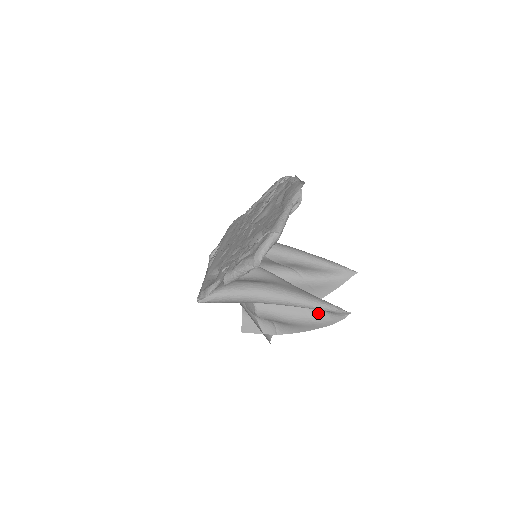
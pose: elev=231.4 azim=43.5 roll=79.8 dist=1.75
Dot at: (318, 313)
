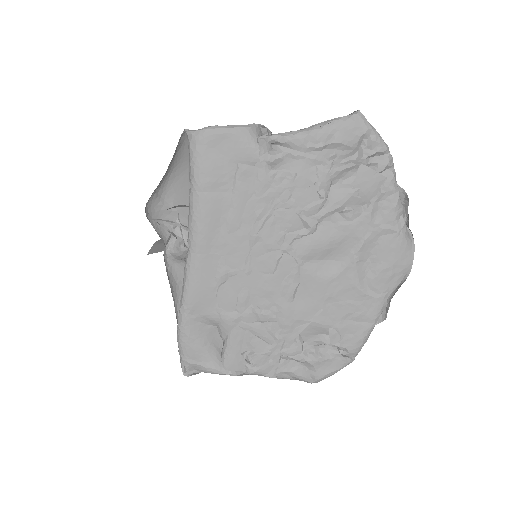
Dot at: occluded
